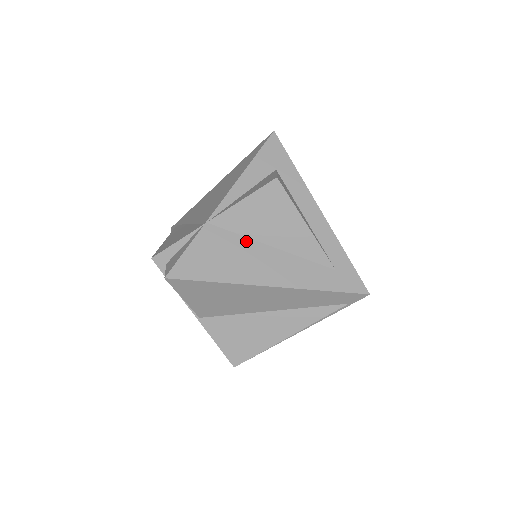
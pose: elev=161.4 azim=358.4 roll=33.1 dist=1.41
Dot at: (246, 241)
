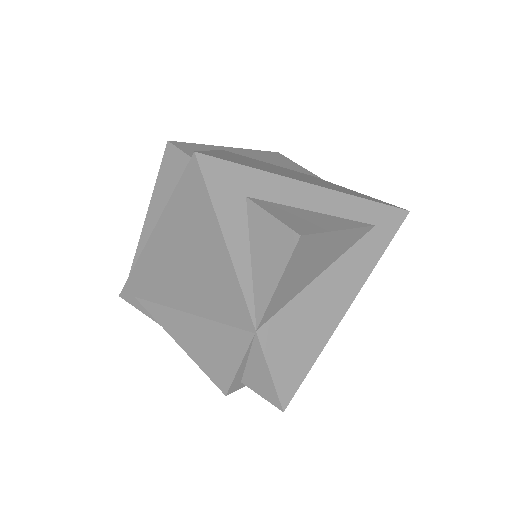
Dot at: (299, 299)
